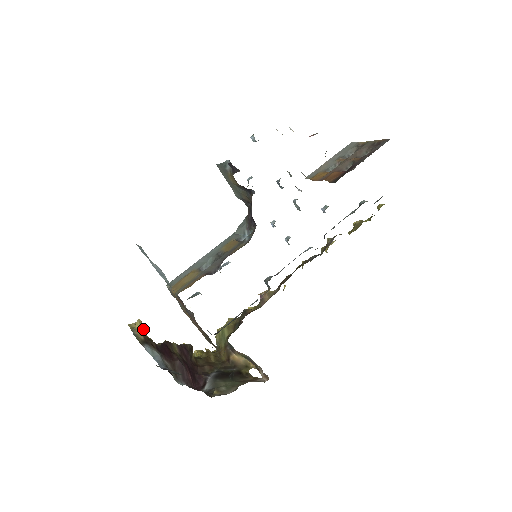
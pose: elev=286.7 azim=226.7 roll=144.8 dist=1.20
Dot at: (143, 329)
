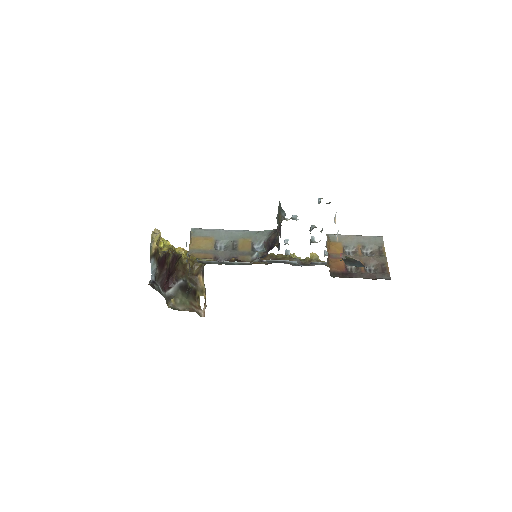
Dot at: occluded
